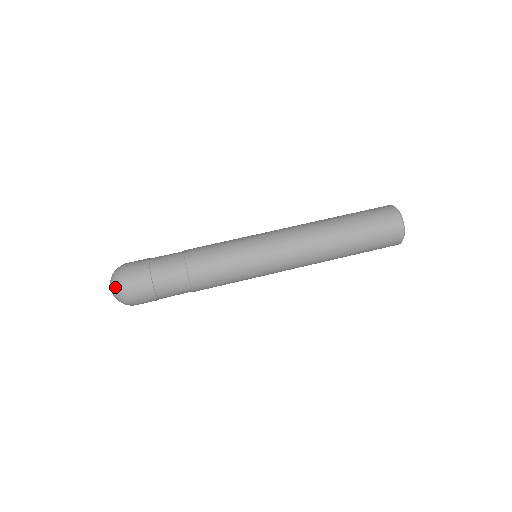
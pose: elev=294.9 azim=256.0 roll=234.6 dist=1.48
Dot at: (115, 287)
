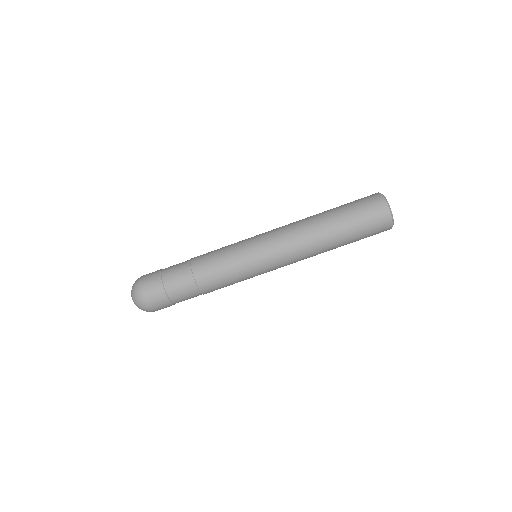
Dot at: (137, 303)
